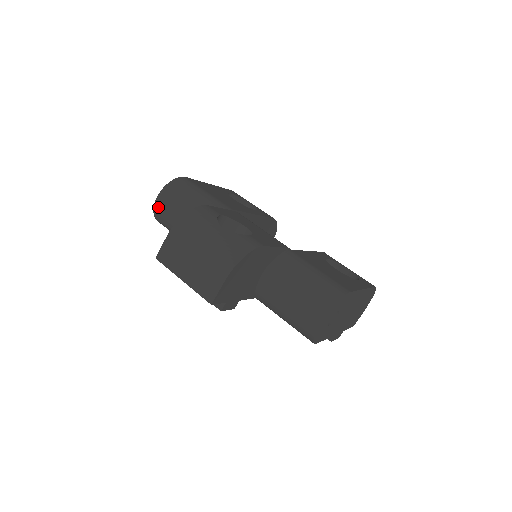
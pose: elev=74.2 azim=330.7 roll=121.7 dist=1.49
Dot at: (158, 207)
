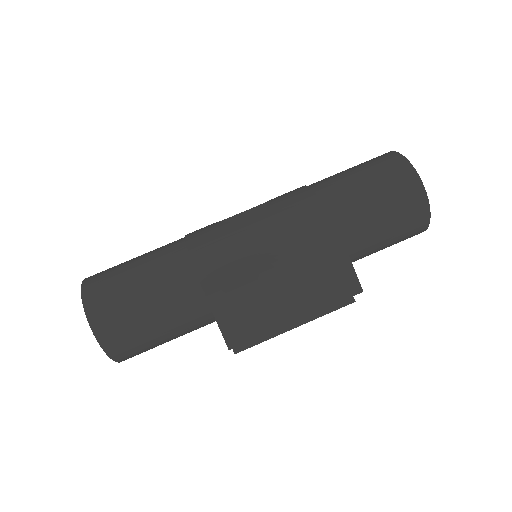
Dot at: (108, 338)
